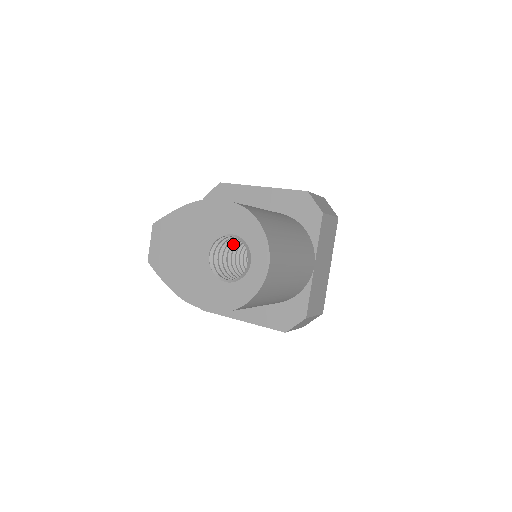
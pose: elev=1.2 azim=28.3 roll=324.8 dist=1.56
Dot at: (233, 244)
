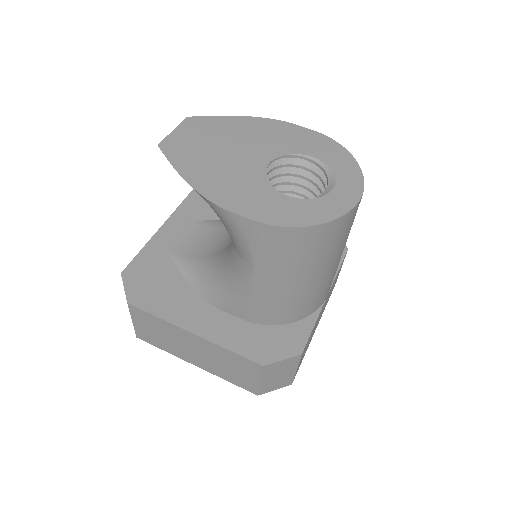
Dot at: occluded
